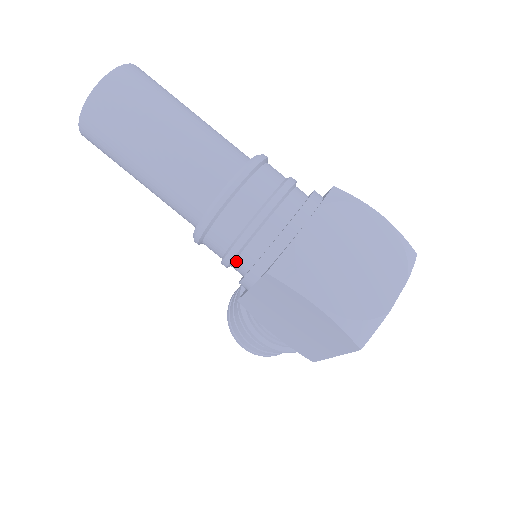
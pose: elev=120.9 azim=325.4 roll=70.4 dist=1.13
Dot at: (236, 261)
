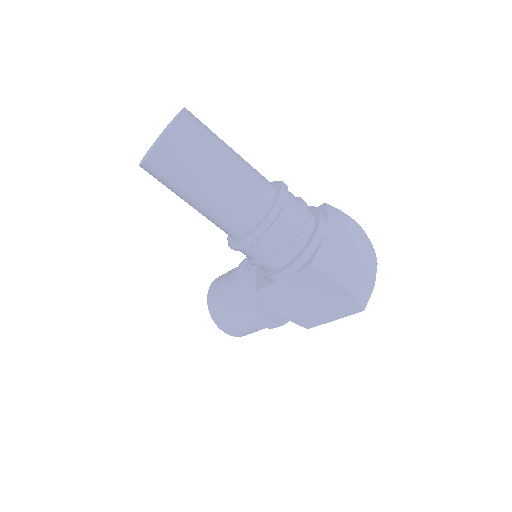
Dot at: (274, 260)
